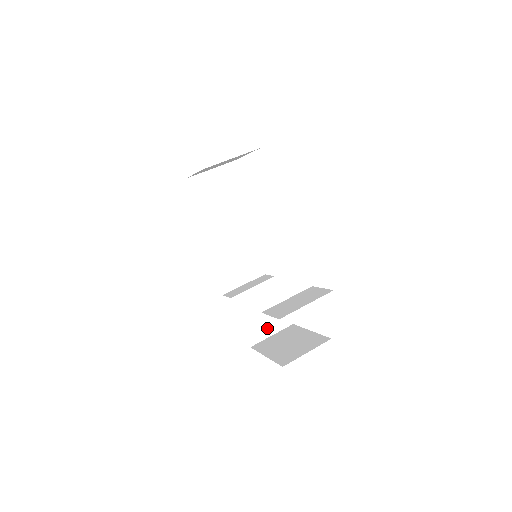
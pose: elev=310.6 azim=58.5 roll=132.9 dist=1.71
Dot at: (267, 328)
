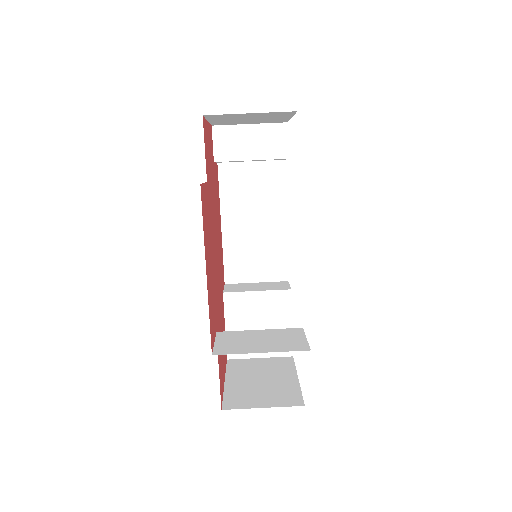
Dot at: occluded
